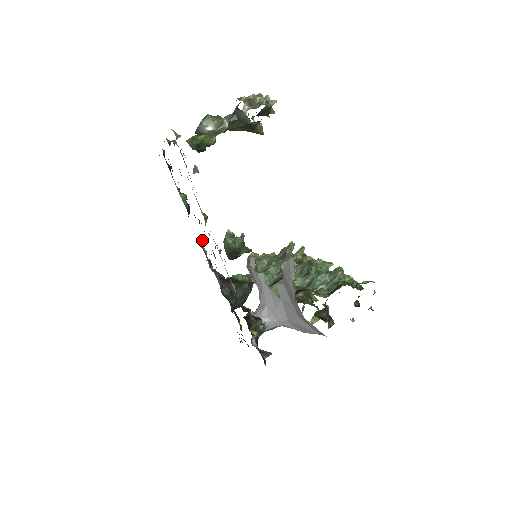
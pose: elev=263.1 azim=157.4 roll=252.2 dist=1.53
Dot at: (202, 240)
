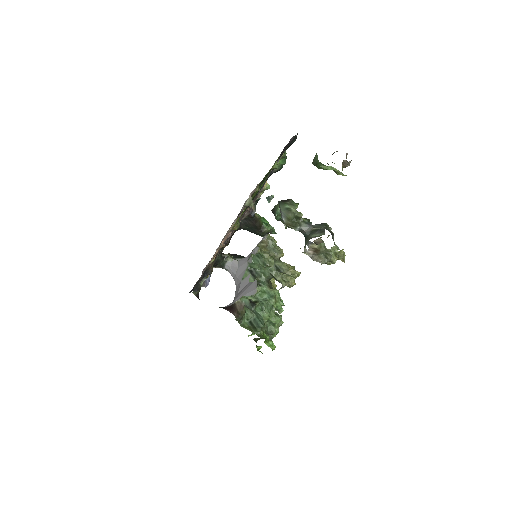
Dot at: (266, 189)
